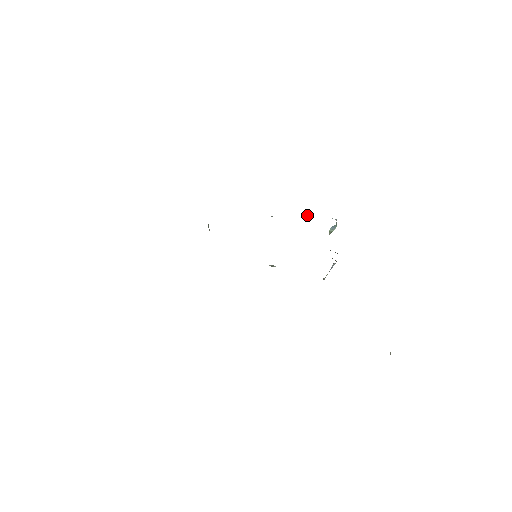
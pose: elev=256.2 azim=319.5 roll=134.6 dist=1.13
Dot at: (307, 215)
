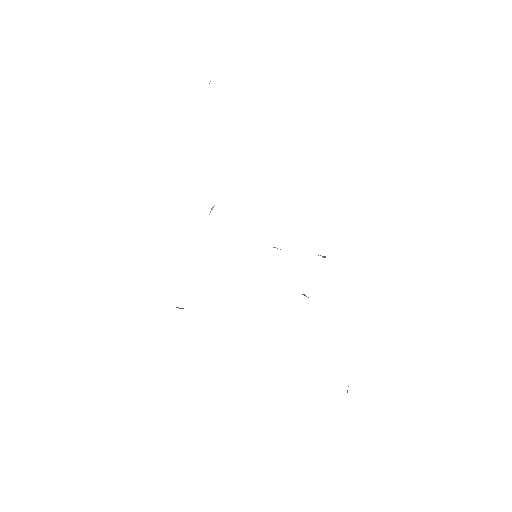
Dot at: occluded
